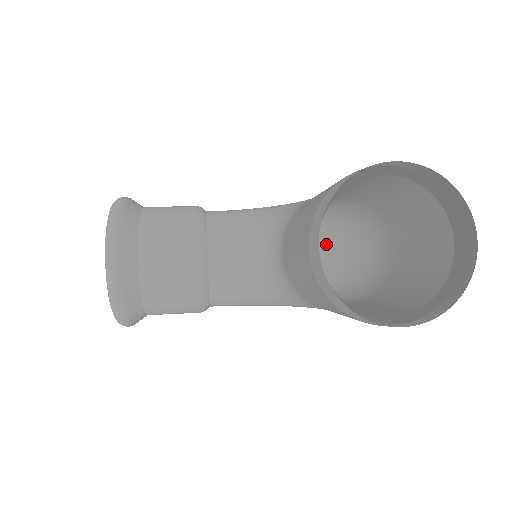
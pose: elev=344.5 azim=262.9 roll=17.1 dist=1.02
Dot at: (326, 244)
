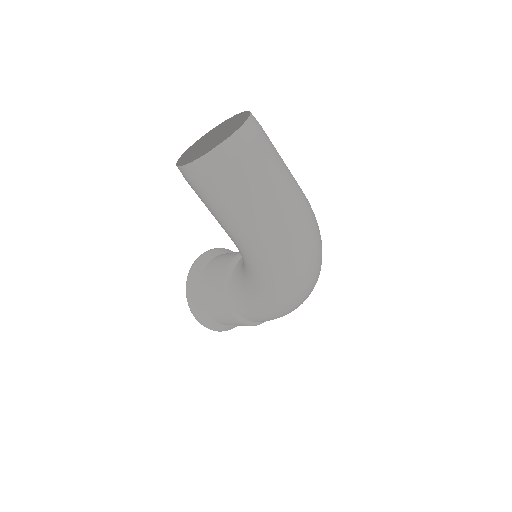
Dot at: occluded
